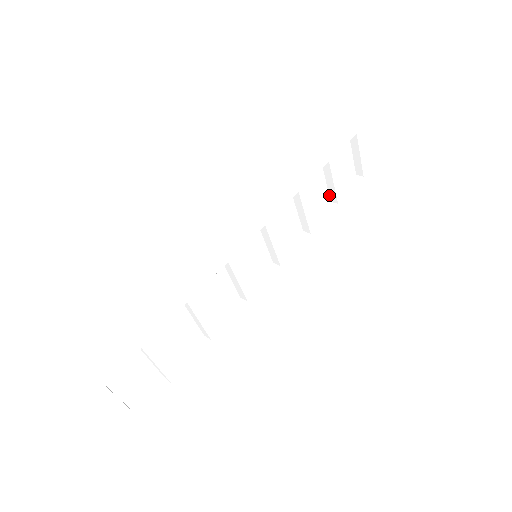
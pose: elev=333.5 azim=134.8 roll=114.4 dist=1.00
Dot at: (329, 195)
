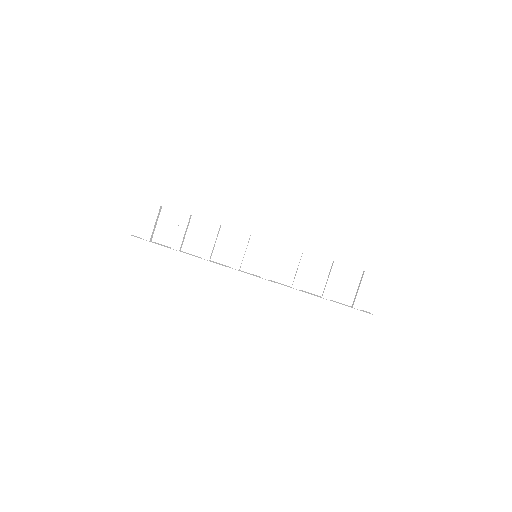
Dot at: (323, 291)
